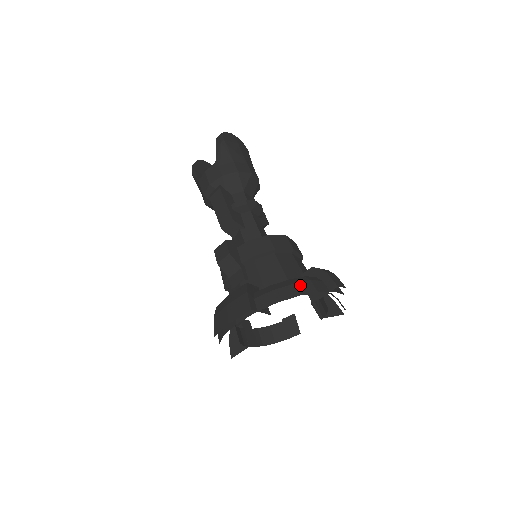
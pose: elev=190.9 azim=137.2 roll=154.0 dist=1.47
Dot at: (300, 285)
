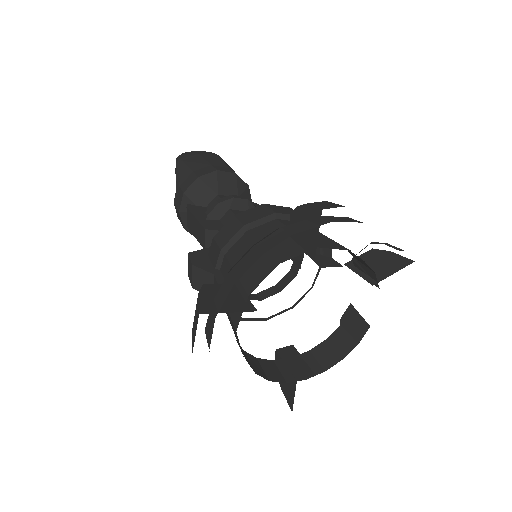
Dot at: (264, 242)
